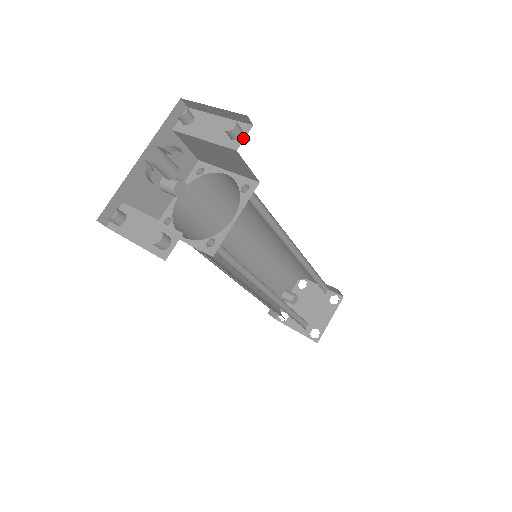
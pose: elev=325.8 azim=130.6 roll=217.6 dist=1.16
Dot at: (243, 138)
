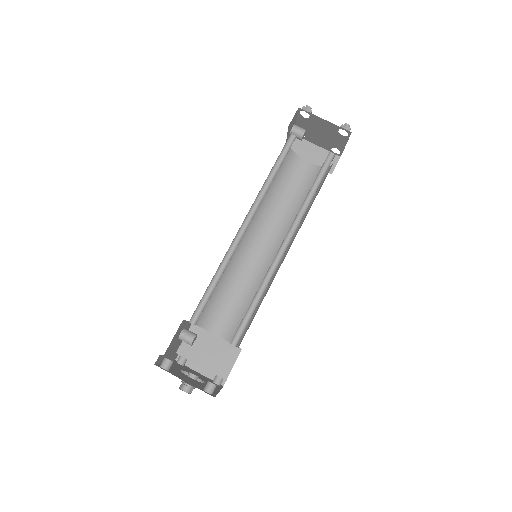
Dot at: occluded
